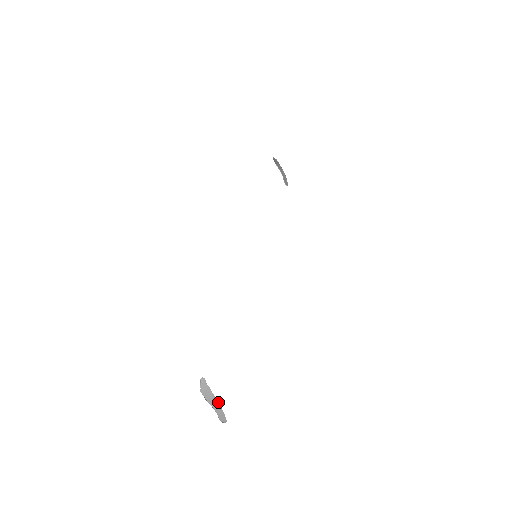
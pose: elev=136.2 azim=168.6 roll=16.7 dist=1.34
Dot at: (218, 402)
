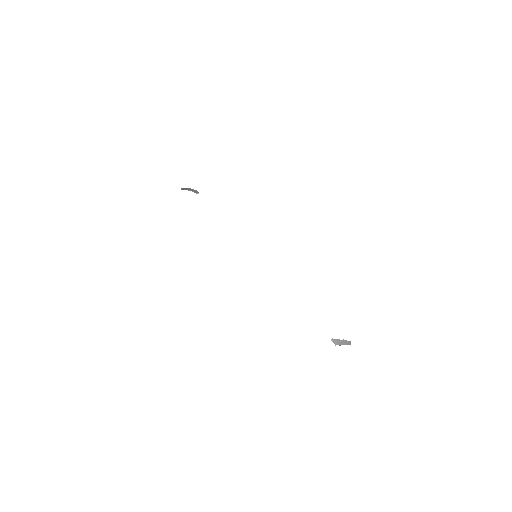
Dot at: (344, 340)
